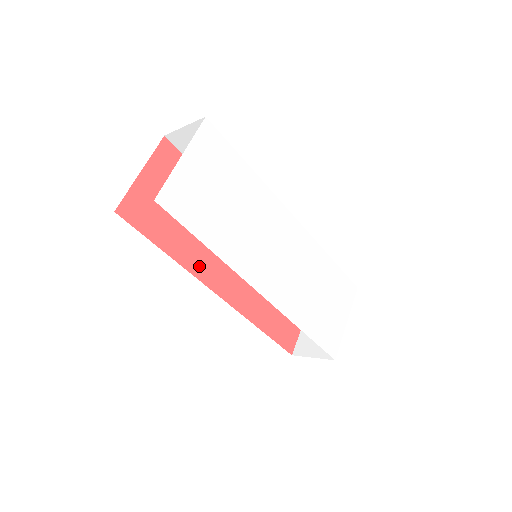
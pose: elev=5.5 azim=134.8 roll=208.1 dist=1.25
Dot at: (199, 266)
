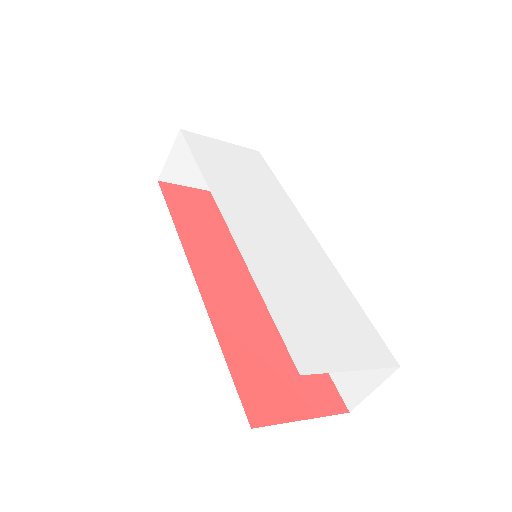
Dot at: (195, 249)
